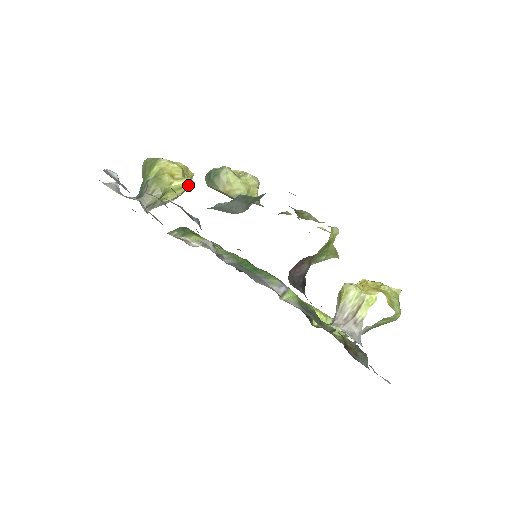
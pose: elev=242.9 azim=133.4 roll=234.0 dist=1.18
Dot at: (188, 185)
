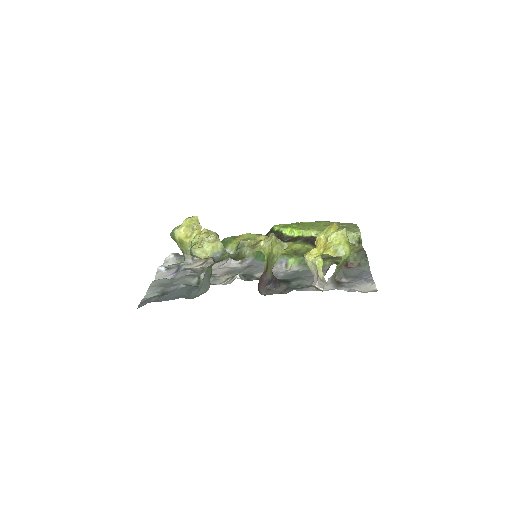
Dot at: occluded
